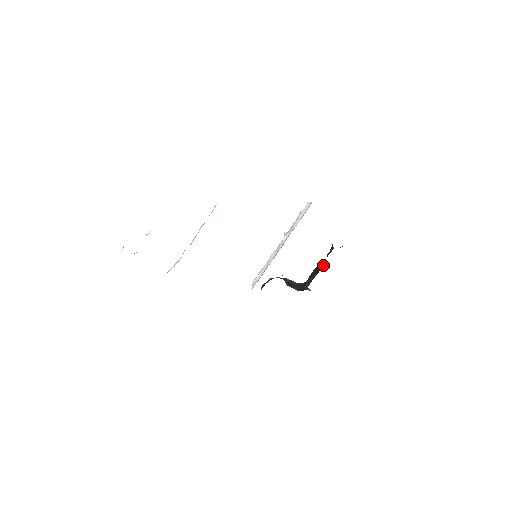
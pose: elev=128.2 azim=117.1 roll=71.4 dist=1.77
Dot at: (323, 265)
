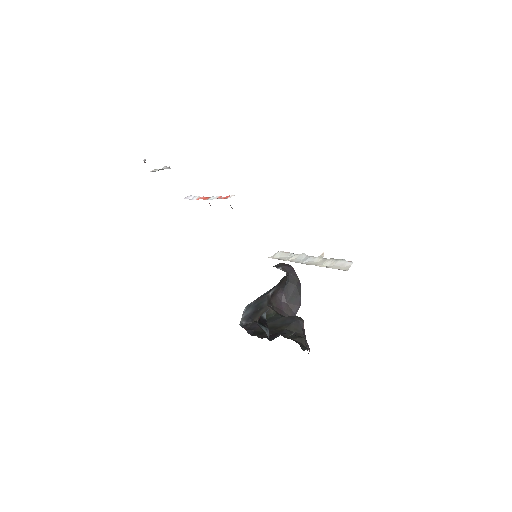
Dot at: (262, 336)
